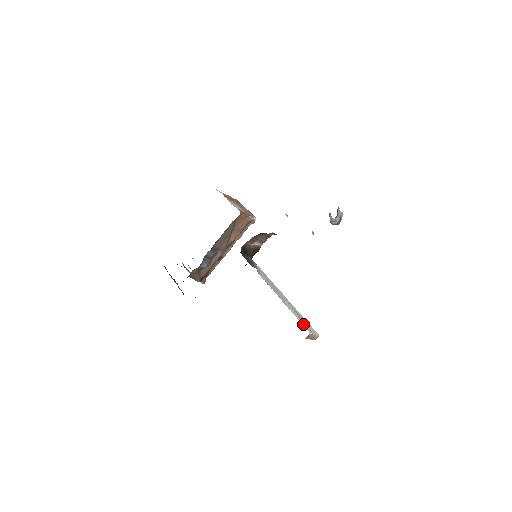
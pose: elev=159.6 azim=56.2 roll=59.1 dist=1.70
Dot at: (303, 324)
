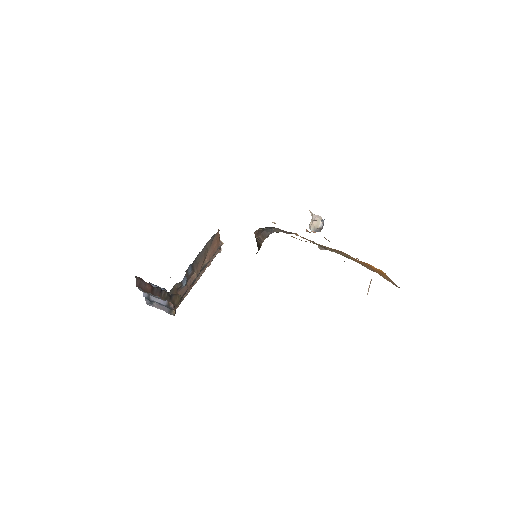
Dot at: occluded
